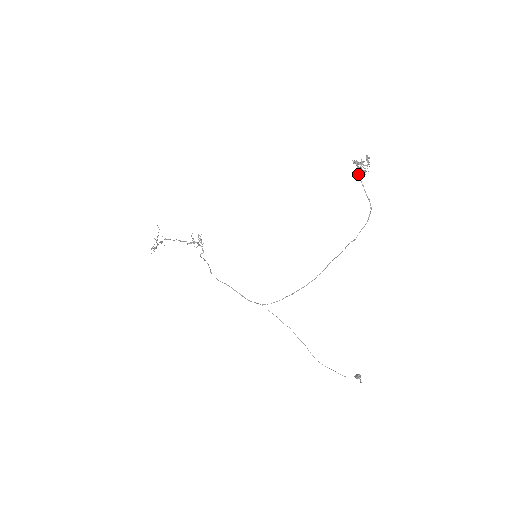
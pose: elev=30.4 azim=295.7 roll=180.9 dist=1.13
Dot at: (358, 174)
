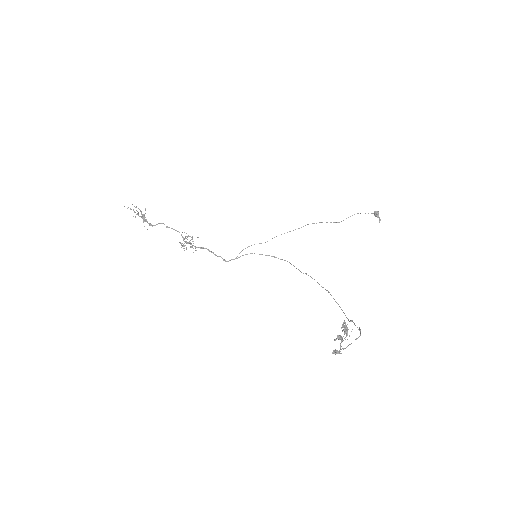
Dot at: occluded
